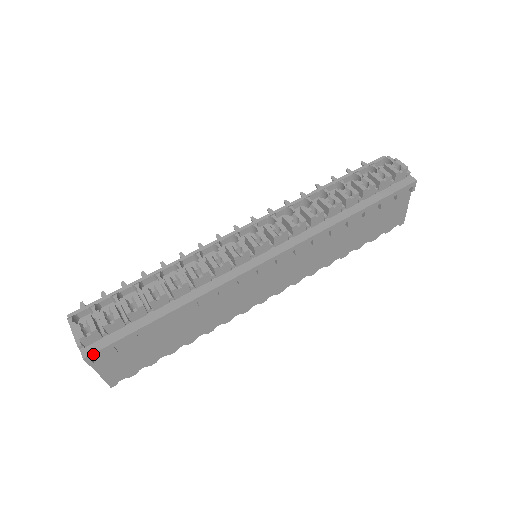
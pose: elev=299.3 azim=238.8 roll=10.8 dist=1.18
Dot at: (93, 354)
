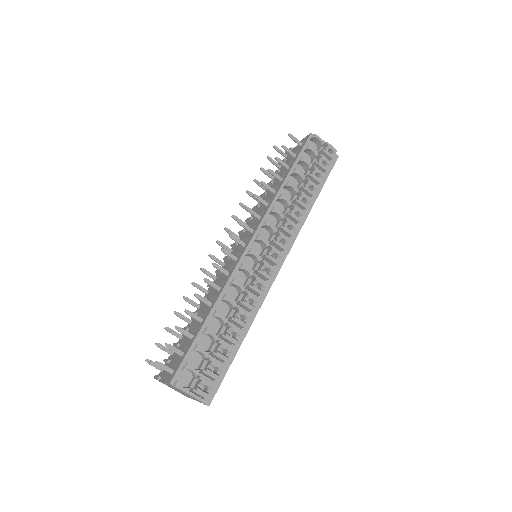
Dot at: (212, 399)
